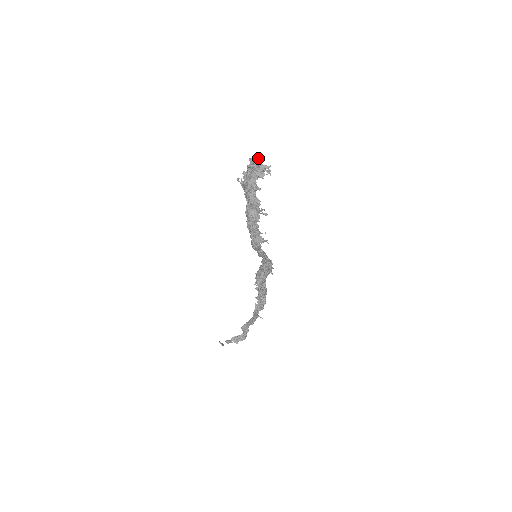
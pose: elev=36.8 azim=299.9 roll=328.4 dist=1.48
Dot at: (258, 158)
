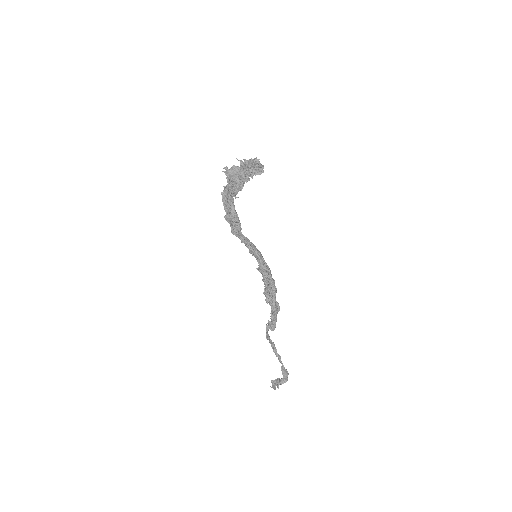
Dot at: (258, 159)
